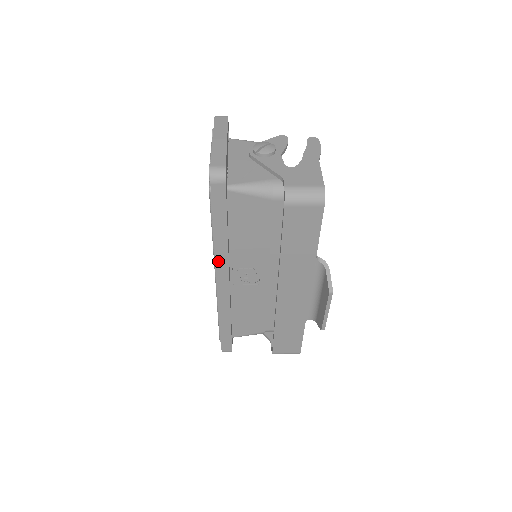
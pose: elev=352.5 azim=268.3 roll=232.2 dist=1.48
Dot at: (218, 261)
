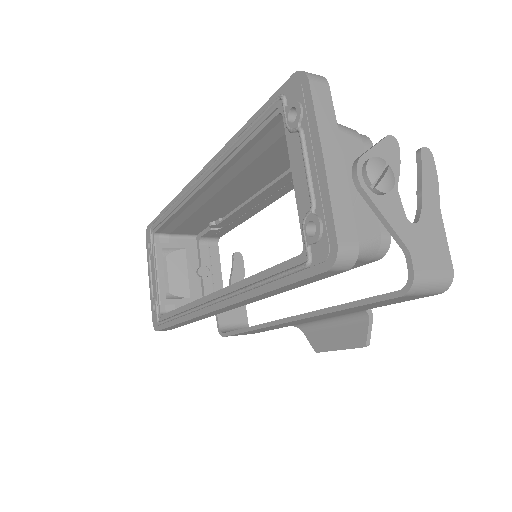
Dot at: (238, 303)
